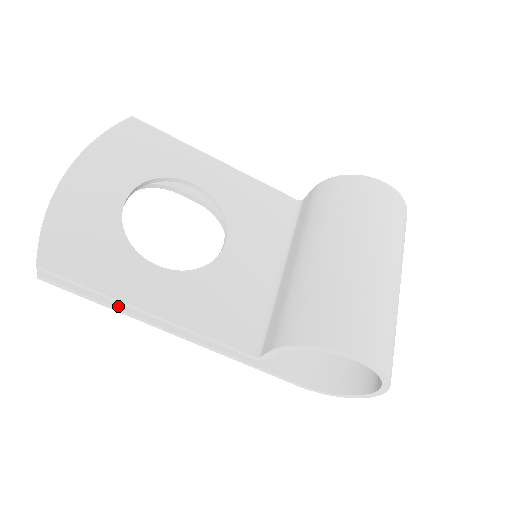
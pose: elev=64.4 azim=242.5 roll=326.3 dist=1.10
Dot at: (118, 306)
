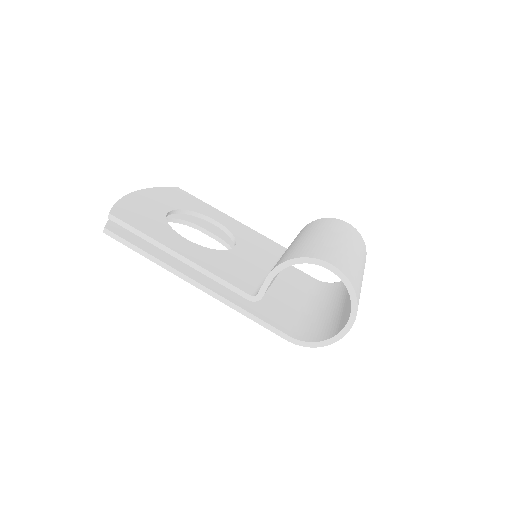
Dot at: (155, 256)
